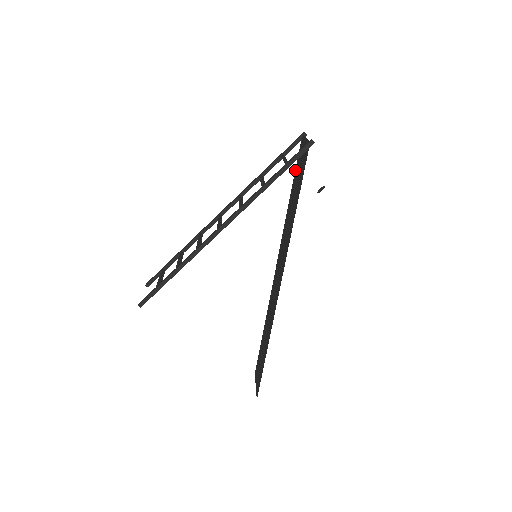
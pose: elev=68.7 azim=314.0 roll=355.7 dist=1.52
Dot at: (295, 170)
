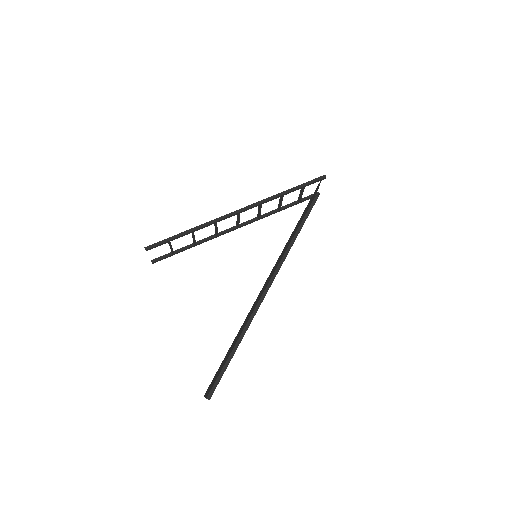
Dot at: (305, 214)
